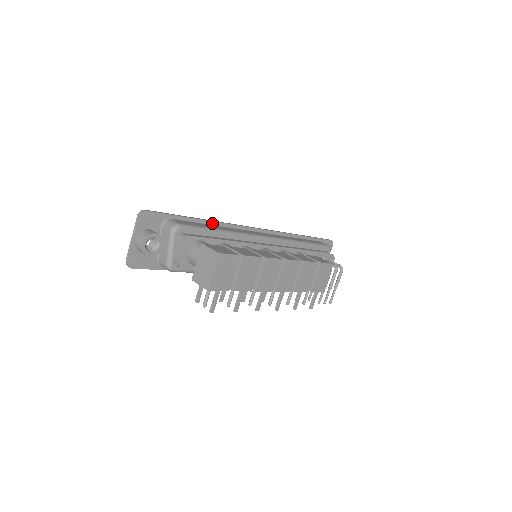
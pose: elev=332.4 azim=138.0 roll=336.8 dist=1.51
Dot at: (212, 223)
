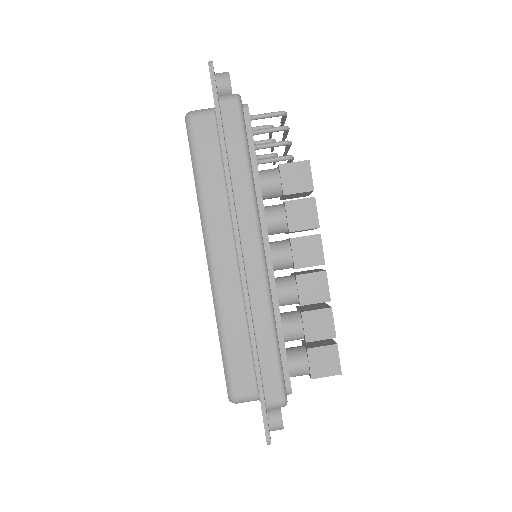
Dot at: (255, 341)
